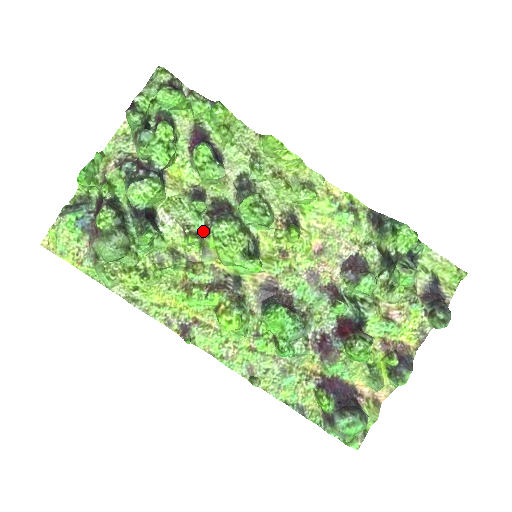
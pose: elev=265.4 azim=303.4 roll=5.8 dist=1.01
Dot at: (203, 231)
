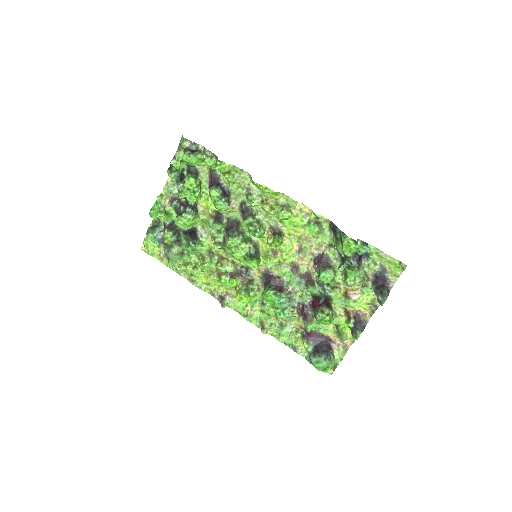
Dot at: (223, 241)
